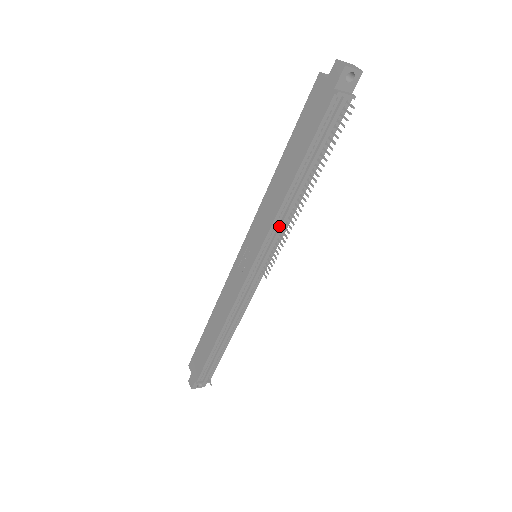
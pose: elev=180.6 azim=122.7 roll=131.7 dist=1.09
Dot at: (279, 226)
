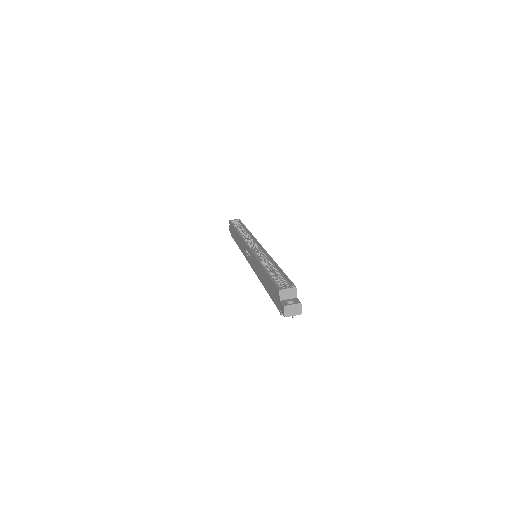
Dot at: occluded
